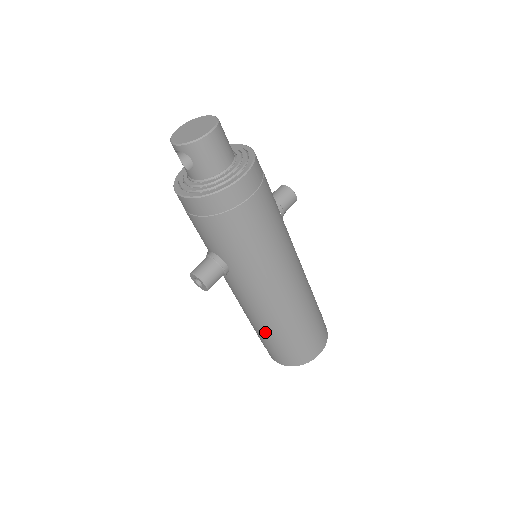
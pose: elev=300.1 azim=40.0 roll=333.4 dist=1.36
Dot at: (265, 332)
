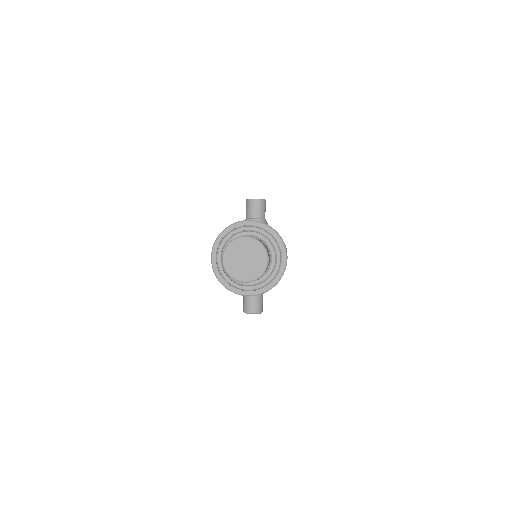
Dot at: occluded
